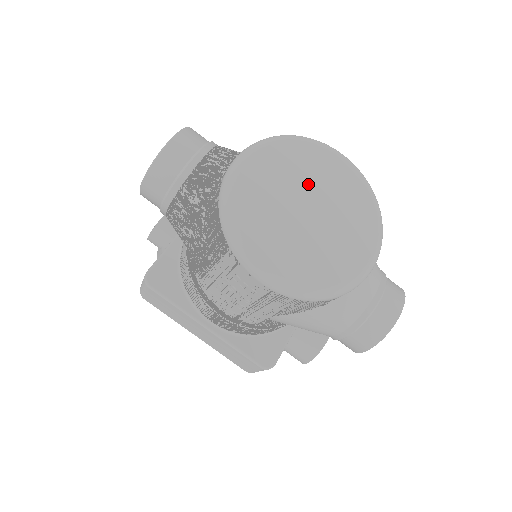
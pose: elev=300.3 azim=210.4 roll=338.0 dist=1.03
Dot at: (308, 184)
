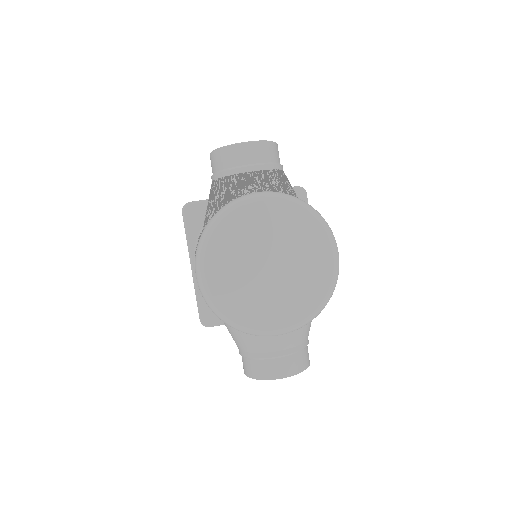
Dot at: (287, 249)
